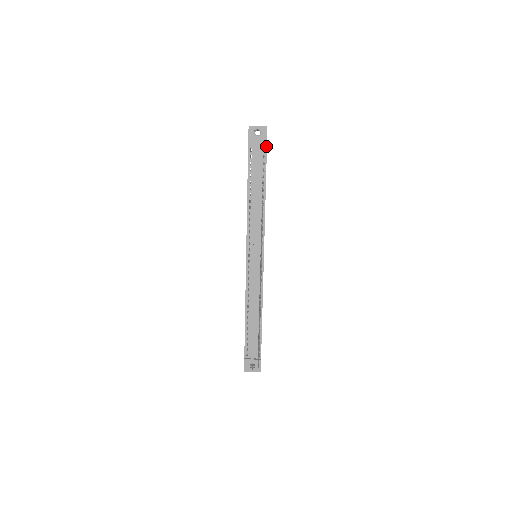
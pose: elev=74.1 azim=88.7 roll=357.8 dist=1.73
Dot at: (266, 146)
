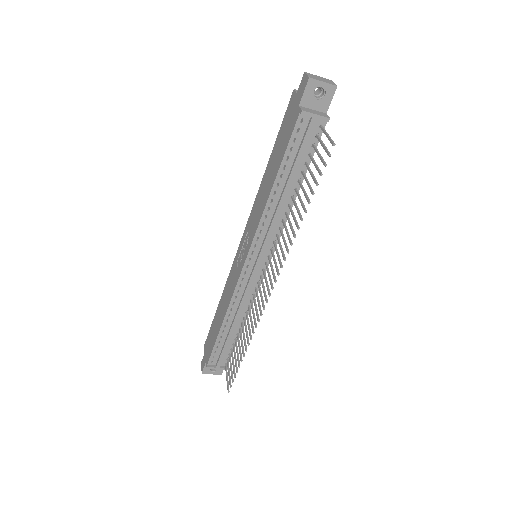
Dot at: (326, 120)
